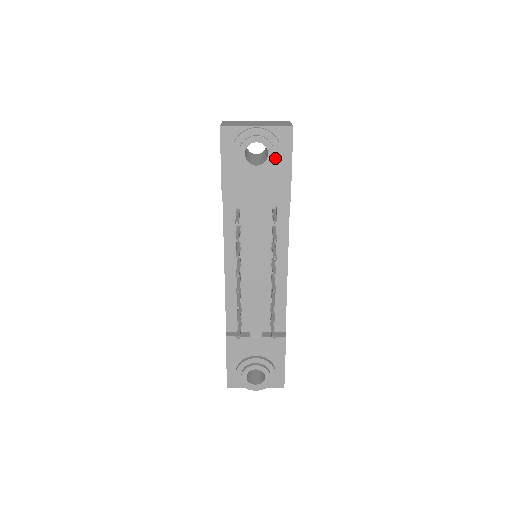
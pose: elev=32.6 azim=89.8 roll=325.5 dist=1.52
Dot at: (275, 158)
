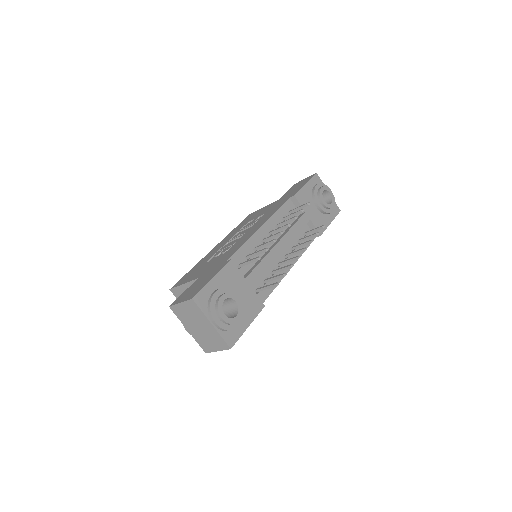
Dot at: (330, 210)
